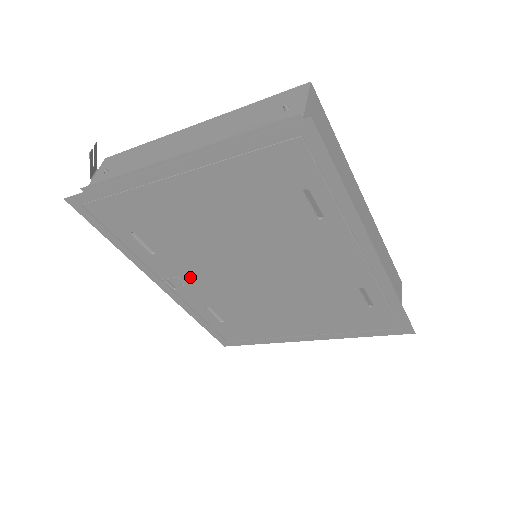
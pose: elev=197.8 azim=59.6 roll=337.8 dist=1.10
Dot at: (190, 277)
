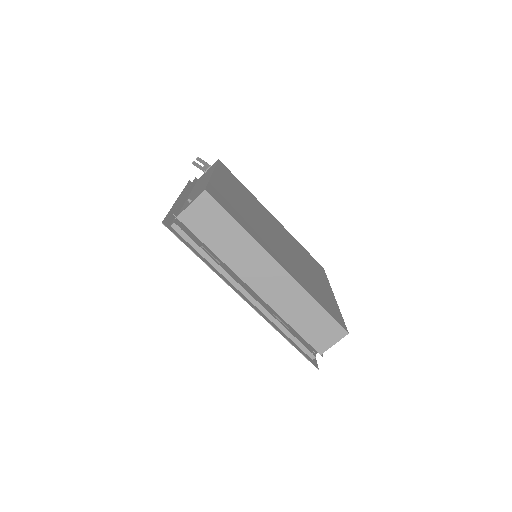
Dot at: occluded
